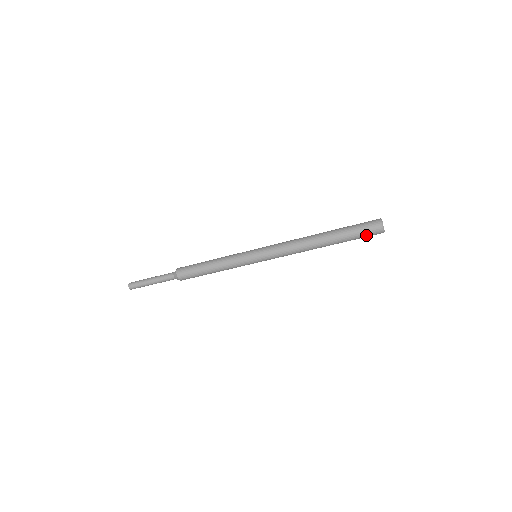
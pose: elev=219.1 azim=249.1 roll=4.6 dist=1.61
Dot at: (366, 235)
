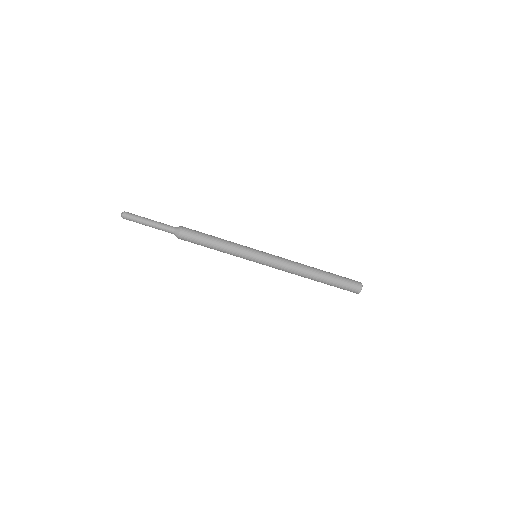
Dot at: (349, 284)
